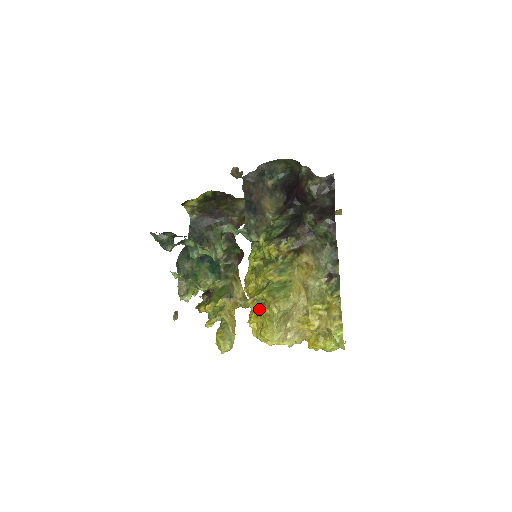
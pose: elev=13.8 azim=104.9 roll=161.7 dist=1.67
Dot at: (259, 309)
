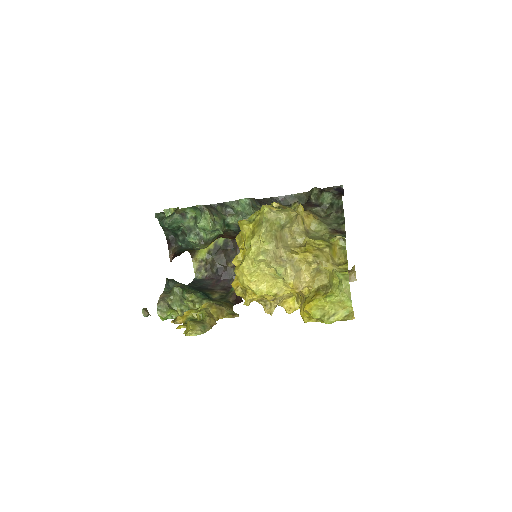
Dot at: (248, 222)
